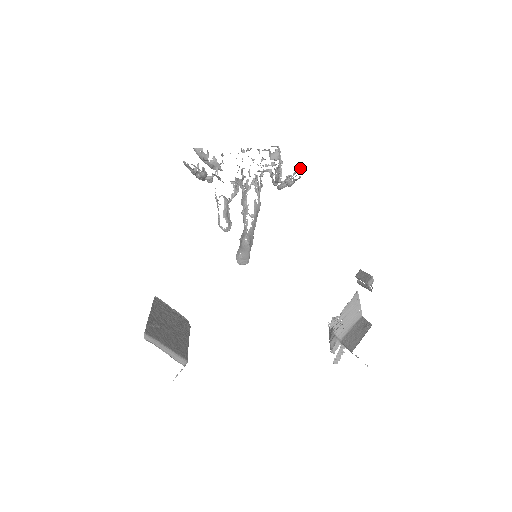
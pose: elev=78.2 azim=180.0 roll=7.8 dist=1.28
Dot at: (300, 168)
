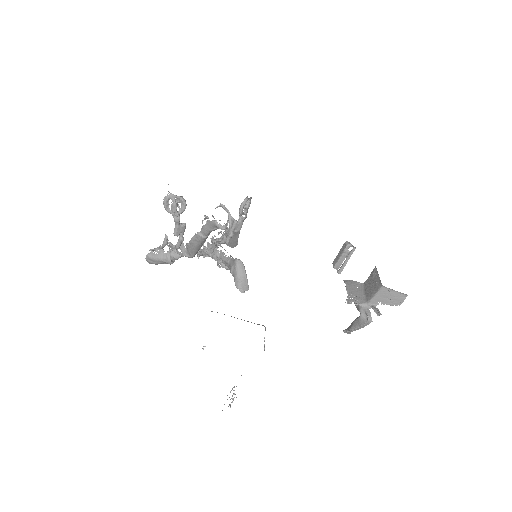
Dot at: occluded
